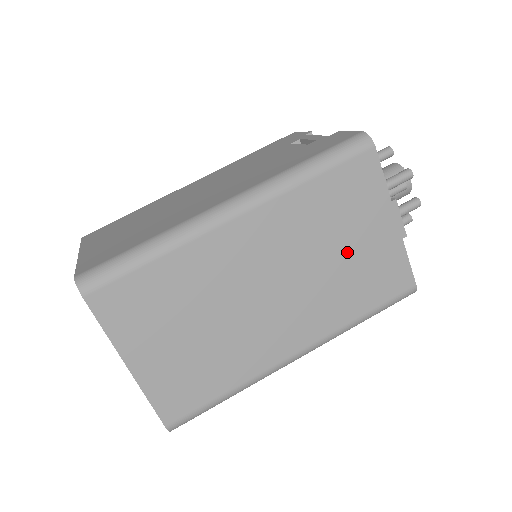
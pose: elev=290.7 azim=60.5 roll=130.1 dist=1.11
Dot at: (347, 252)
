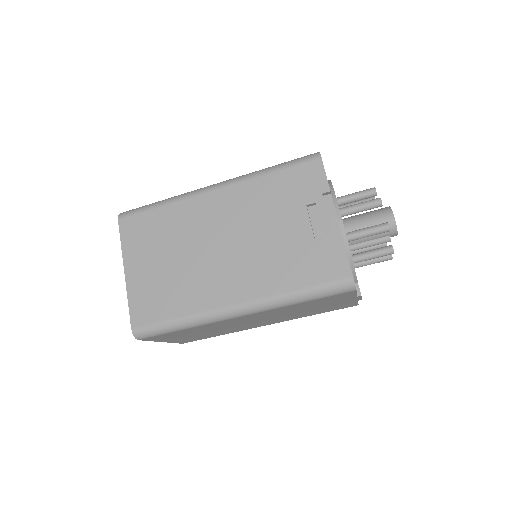
Dot at: occluded
